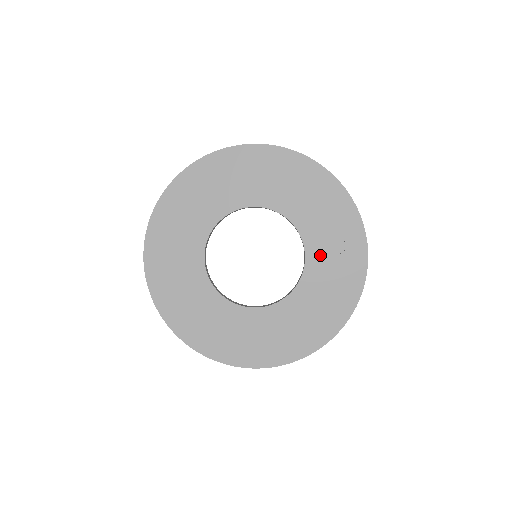
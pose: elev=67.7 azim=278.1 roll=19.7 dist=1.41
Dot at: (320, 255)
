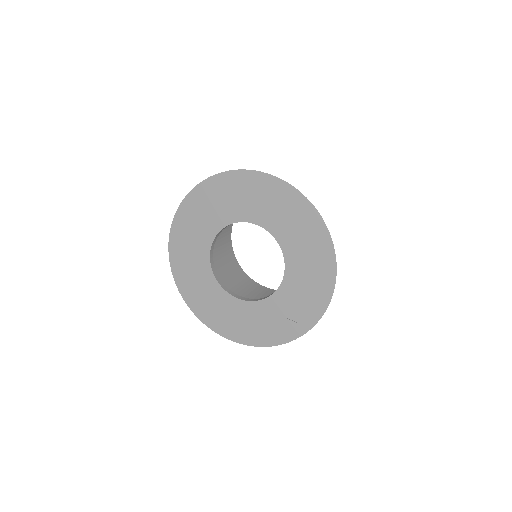
Dot at: (277, 306)
